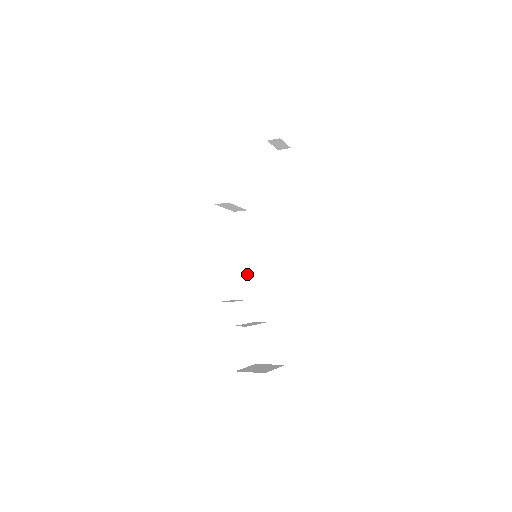
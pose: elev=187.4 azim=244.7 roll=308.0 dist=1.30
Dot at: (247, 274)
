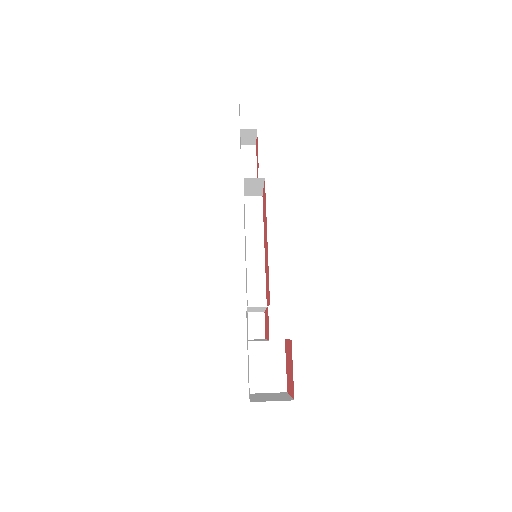
Dot at: (263, 274)
